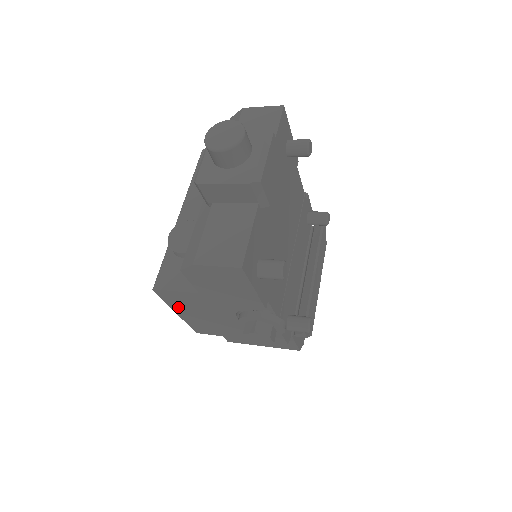
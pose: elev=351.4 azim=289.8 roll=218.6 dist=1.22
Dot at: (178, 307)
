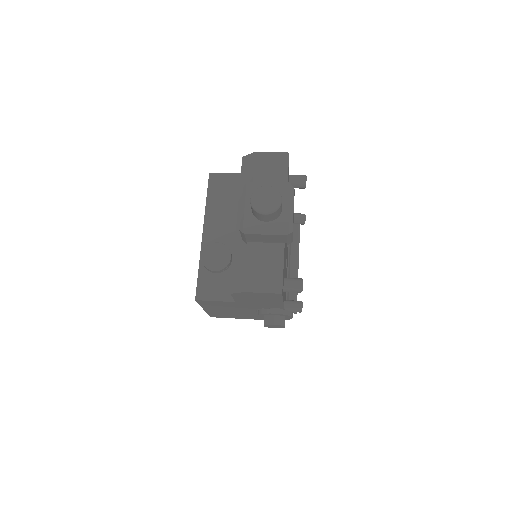
Dot at: (209, 307)
